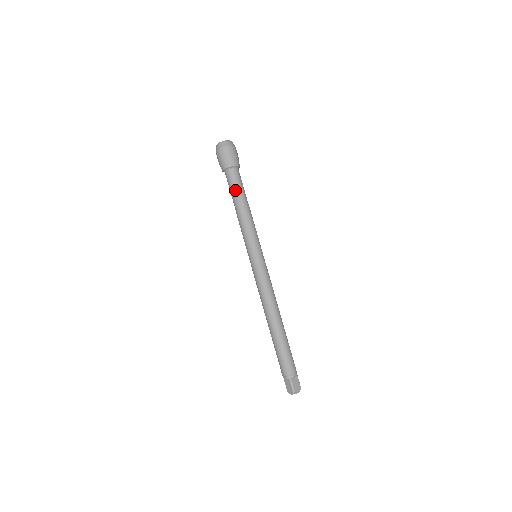
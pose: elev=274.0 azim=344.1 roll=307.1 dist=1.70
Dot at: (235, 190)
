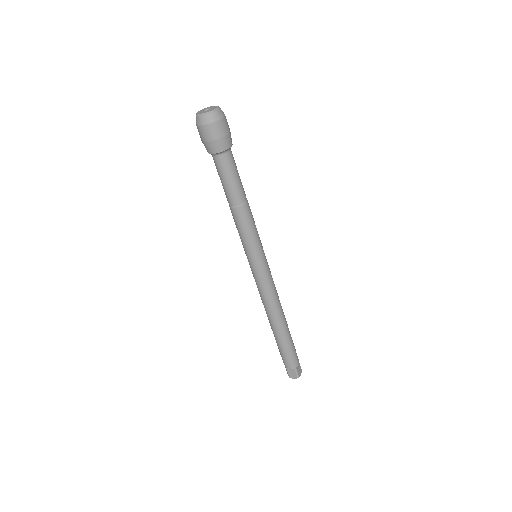
Dot at: (232, 182)
